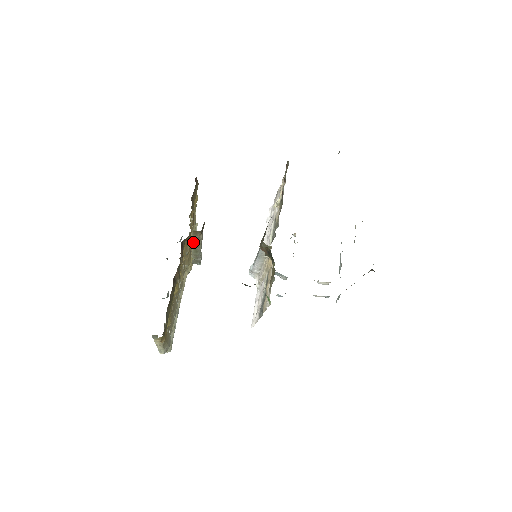
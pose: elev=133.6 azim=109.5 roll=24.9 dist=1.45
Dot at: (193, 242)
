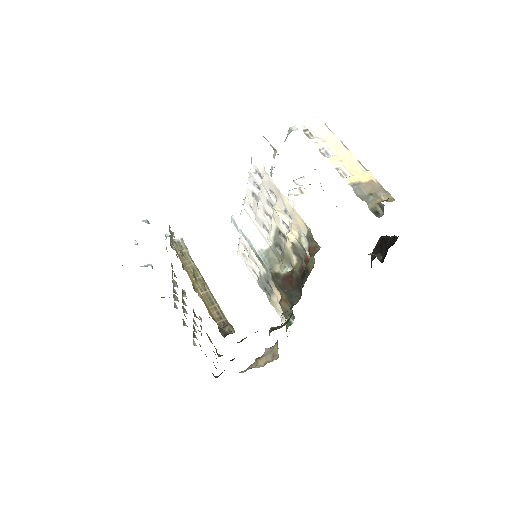
Dot at: occluded
